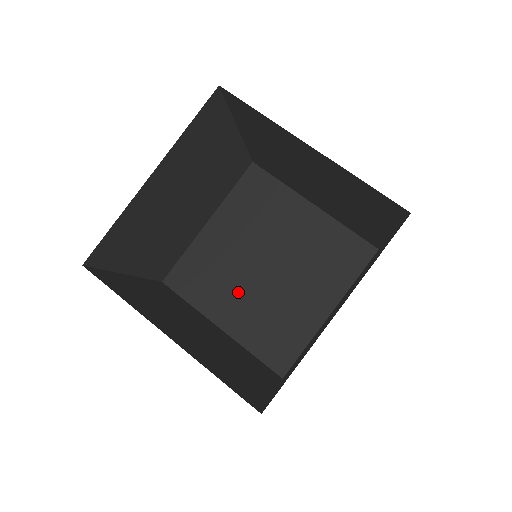
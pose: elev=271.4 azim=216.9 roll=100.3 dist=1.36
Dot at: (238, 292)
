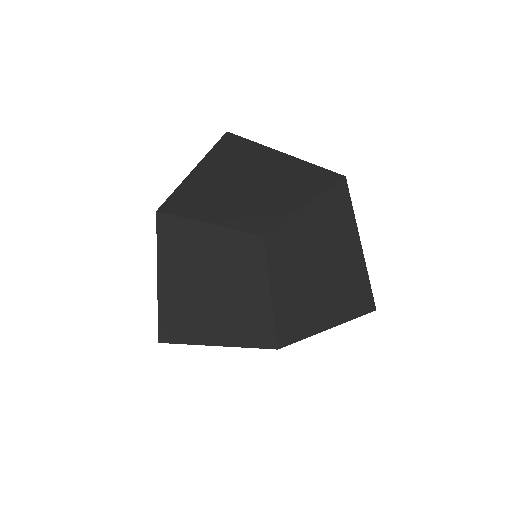
Dot at: (311, 300)
